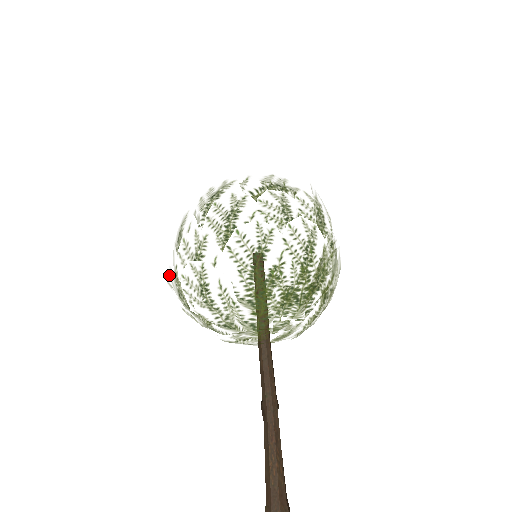
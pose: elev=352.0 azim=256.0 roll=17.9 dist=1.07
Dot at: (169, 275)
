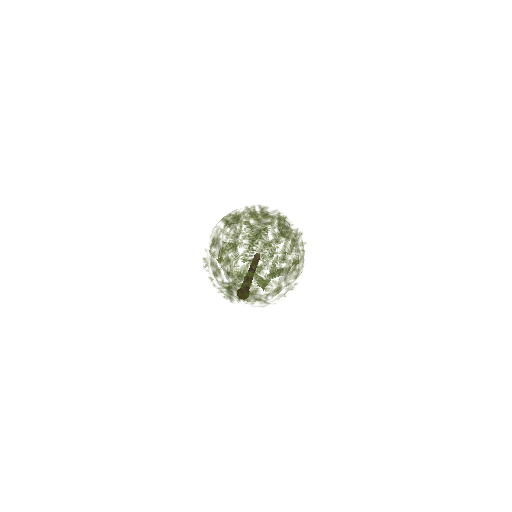
Dot at: (206, 272)
